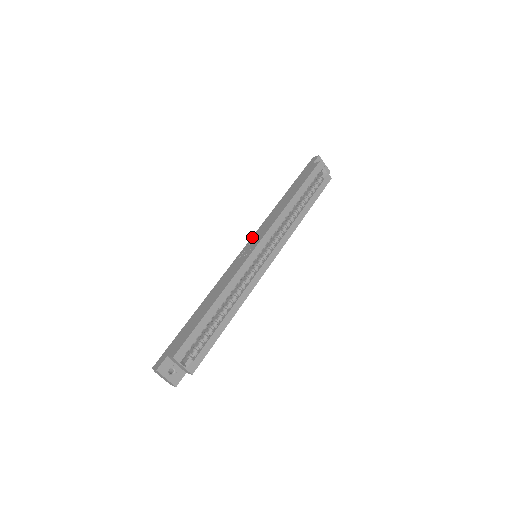
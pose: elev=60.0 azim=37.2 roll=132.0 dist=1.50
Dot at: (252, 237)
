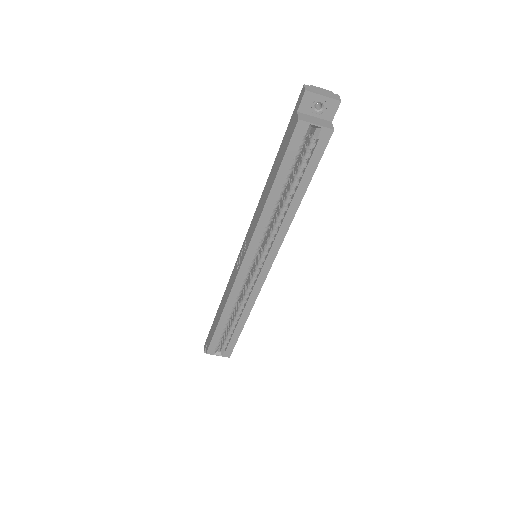
Dot at: (246, 235)
